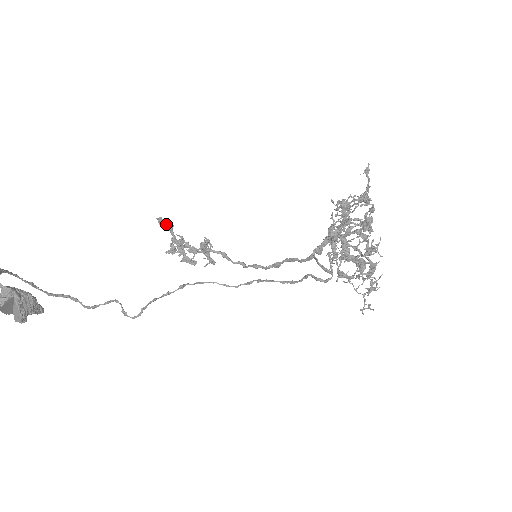
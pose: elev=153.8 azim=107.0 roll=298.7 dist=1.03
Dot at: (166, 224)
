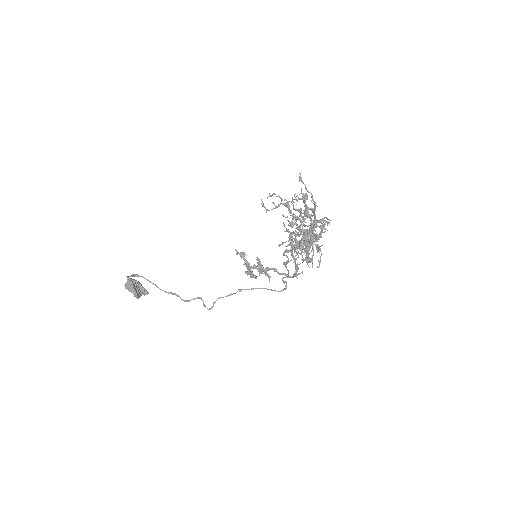
Dot at: (239, 254)
